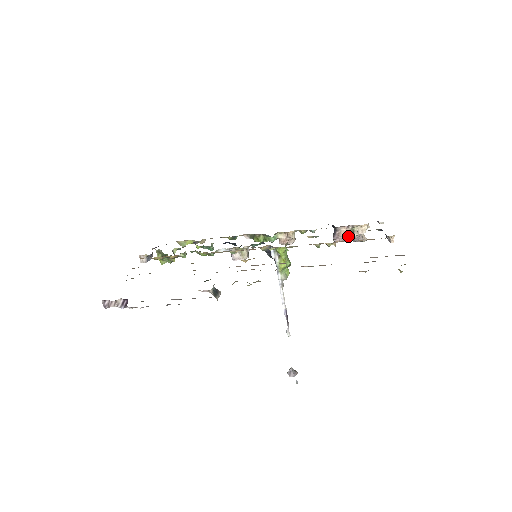
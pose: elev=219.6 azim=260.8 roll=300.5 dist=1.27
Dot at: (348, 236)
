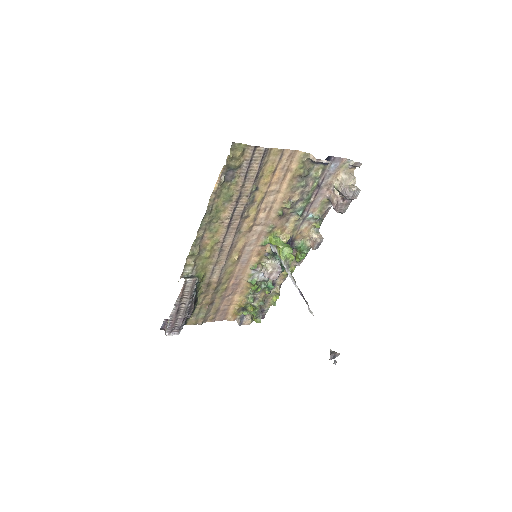
Dot at: (339, 198)
